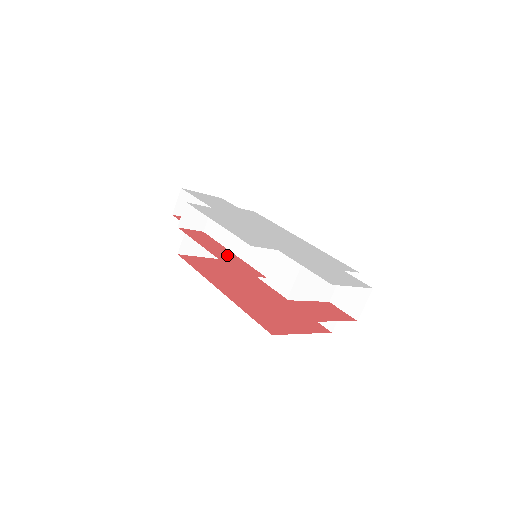
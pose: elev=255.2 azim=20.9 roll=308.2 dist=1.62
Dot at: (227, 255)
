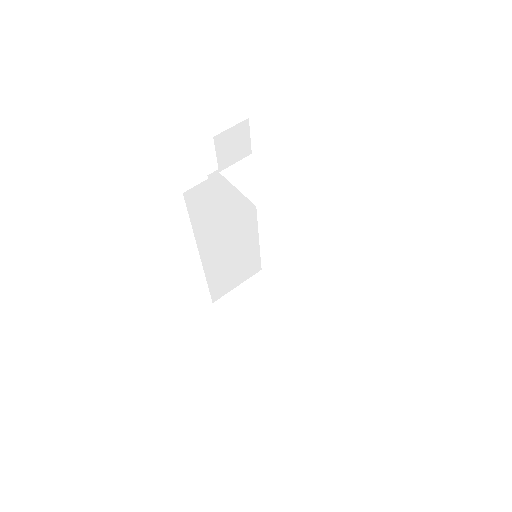
Dot at: occluded
